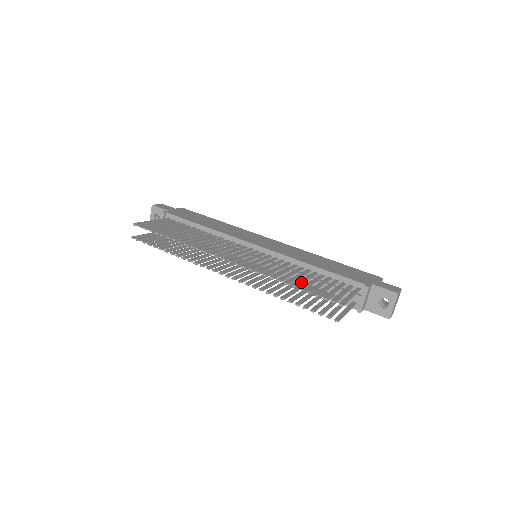
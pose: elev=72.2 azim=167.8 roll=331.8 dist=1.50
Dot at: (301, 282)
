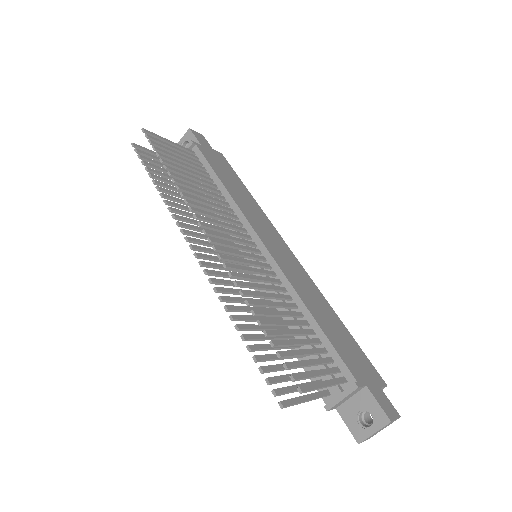
Dot at: (275, 323)
